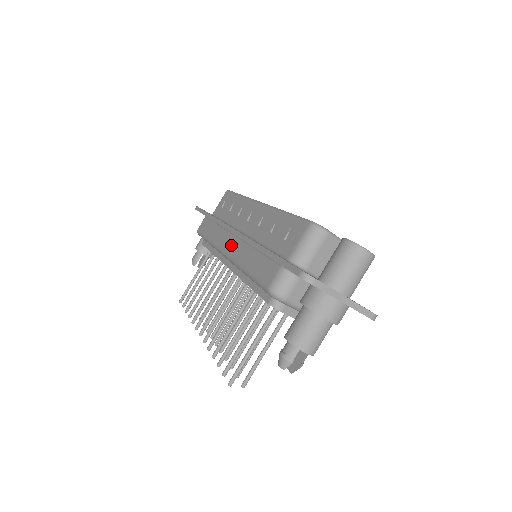
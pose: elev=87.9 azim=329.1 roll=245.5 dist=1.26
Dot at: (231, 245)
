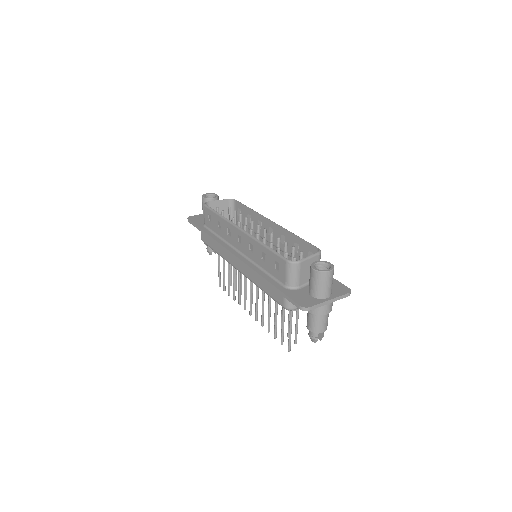
Dot at: (239, 265)
